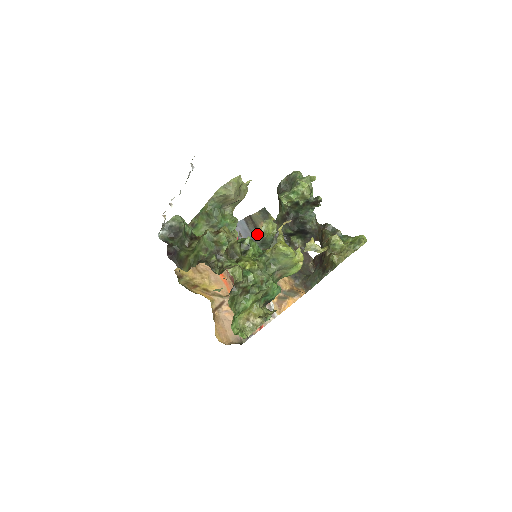
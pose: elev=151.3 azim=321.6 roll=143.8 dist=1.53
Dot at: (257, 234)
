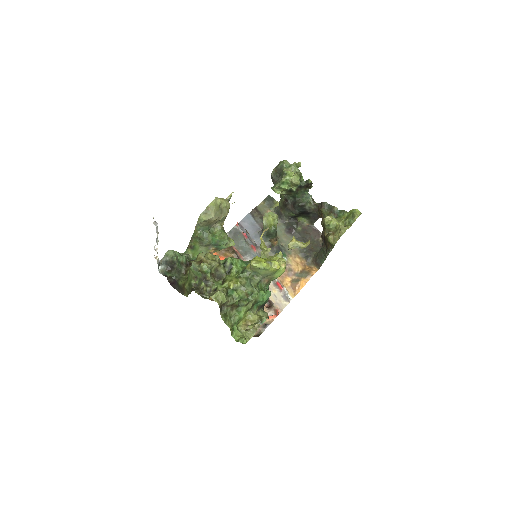
Dot at: occluded
